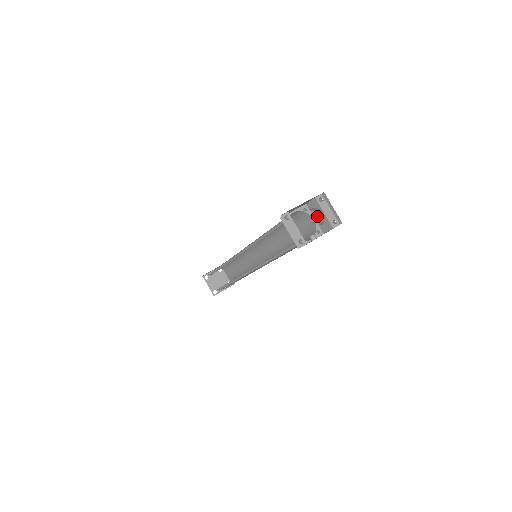
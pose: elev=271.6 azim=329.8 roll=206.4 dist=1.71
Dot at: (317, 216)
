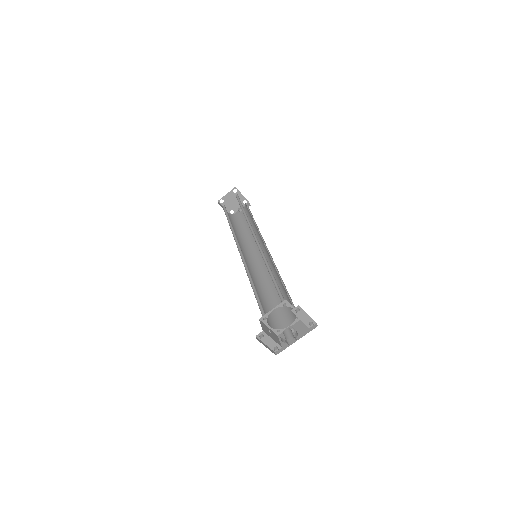
Dot at: occluded
